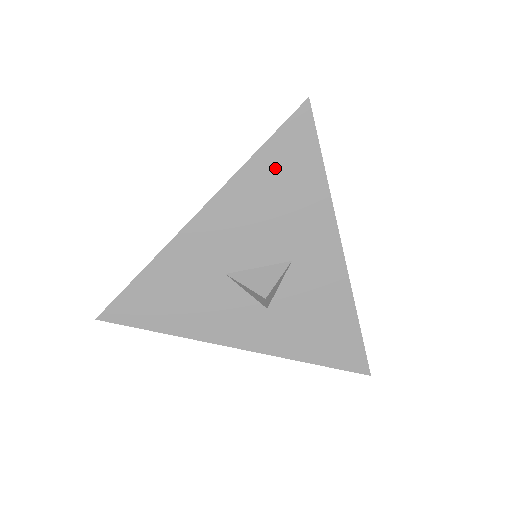
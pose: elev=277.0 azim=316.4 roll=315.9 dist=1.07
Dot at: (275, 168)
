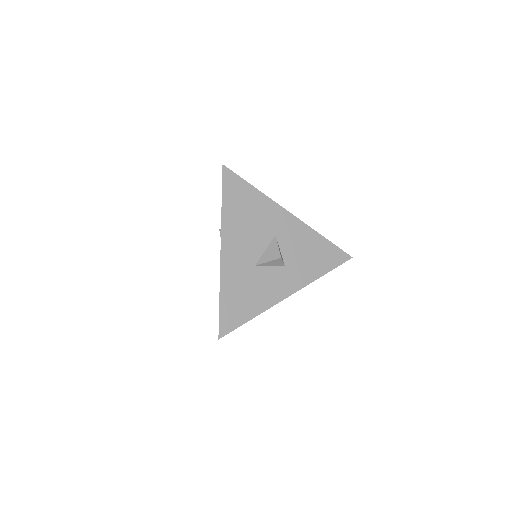
Dot at: (235, 203)
